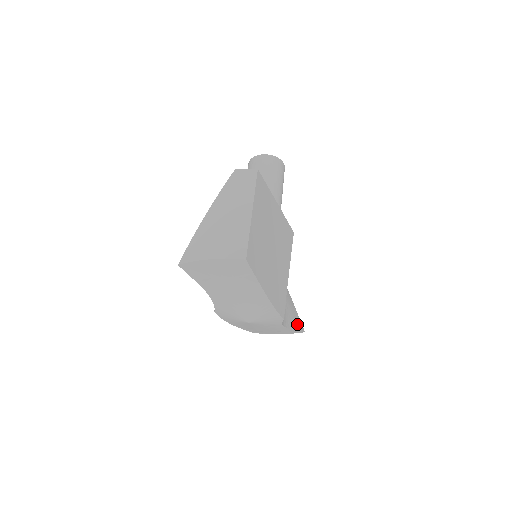
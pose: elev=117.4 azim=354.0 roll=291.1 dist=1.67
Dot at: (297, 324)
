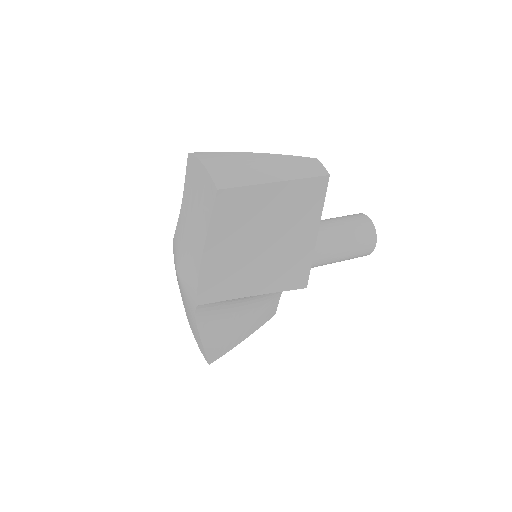
Dot at: (213, 350)
